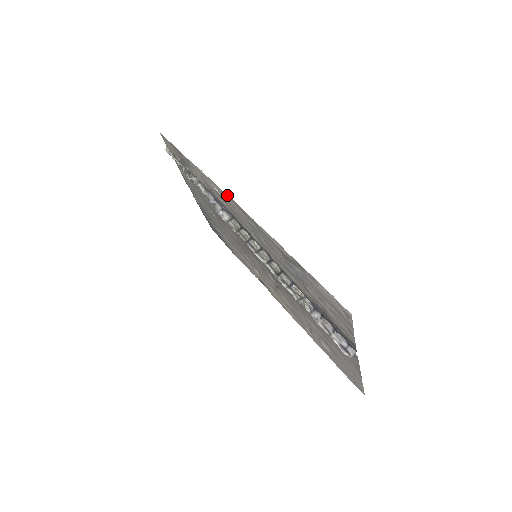
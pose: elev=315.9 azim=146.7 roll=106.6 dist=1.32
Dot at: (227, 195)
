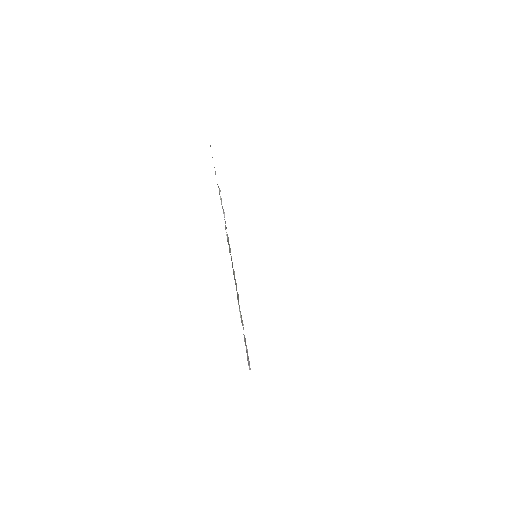
Dot at: occluded
